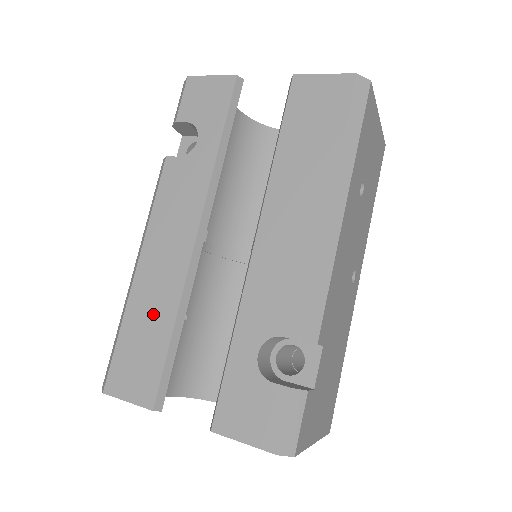
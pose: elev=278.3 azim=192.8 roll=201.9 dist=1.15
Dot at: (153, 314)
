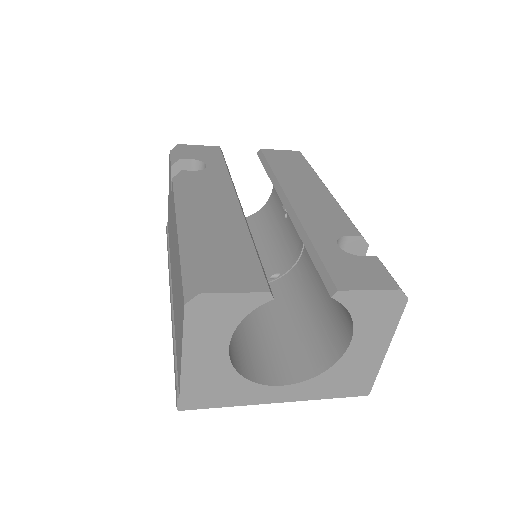
Dot at: (226, 238)
